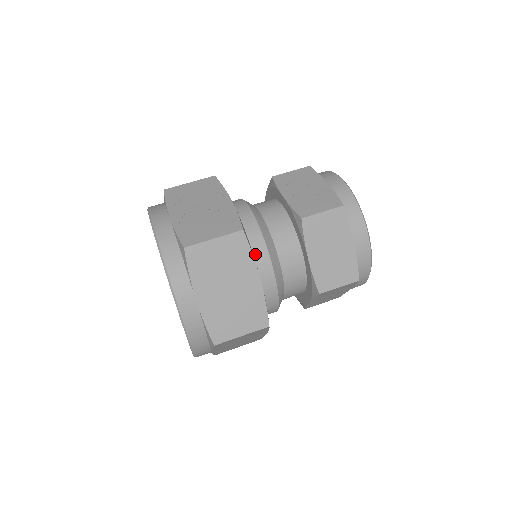
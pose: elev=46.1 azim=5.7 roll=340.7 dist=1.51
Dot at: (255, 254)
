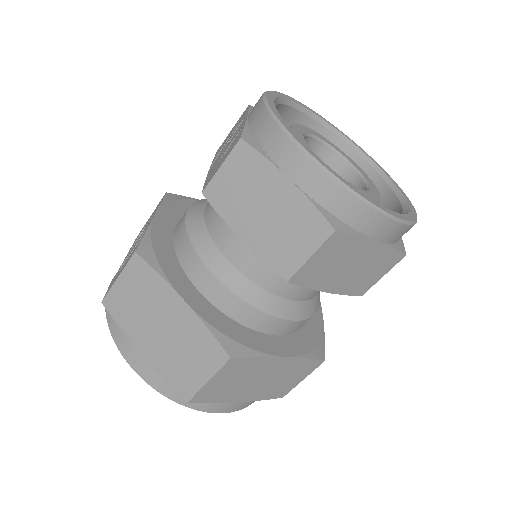
Dot at: (188, 268)
